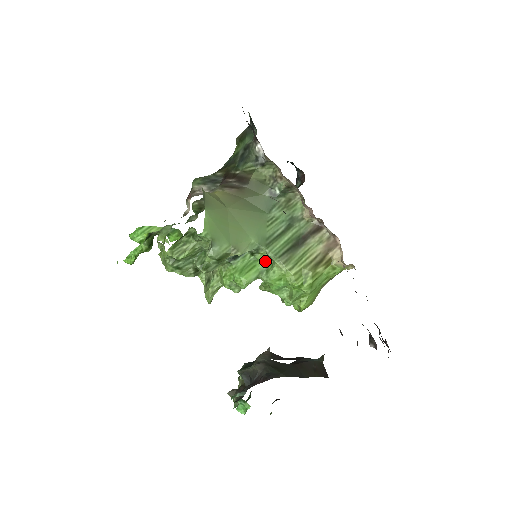
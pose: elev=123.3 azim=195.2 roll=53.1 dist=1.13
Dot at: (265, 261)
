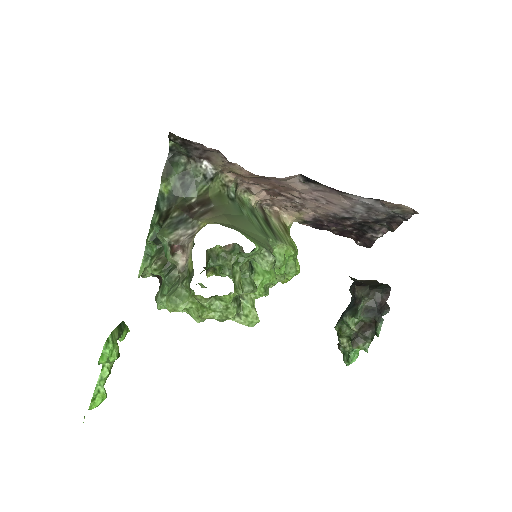
Dot at: occluded
